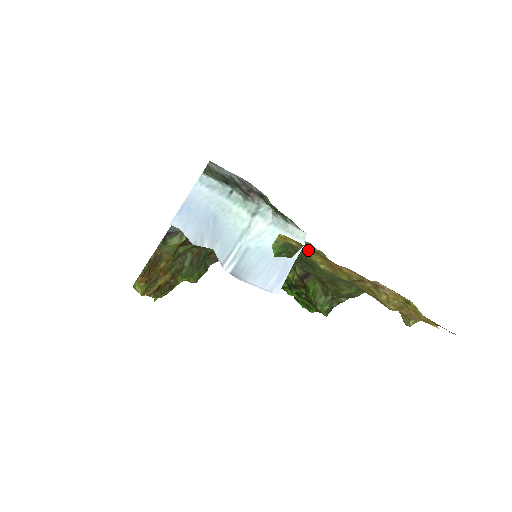
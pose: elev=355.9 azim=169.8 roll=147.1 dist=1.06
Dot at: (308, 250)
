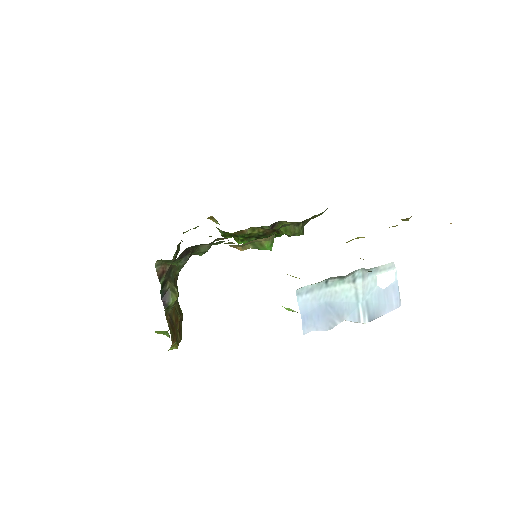
Dot at: occluded
